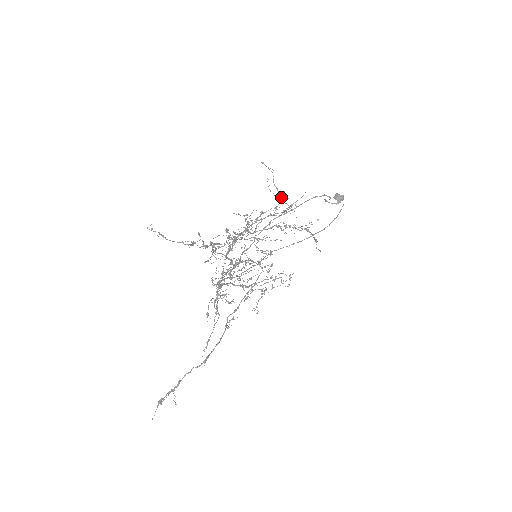
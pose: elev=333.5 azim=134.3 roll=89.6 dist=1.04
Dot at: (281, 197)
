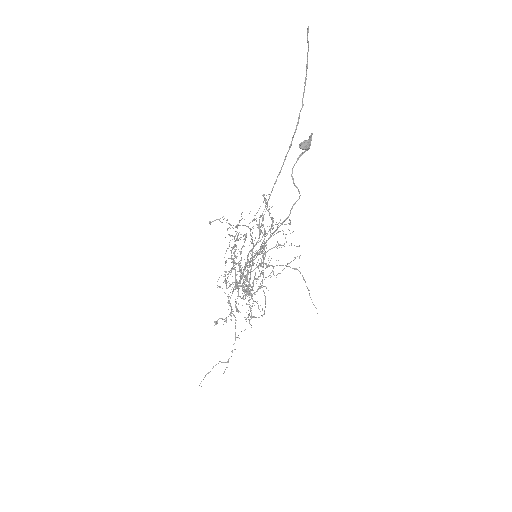
Dot at: (250, 230)
